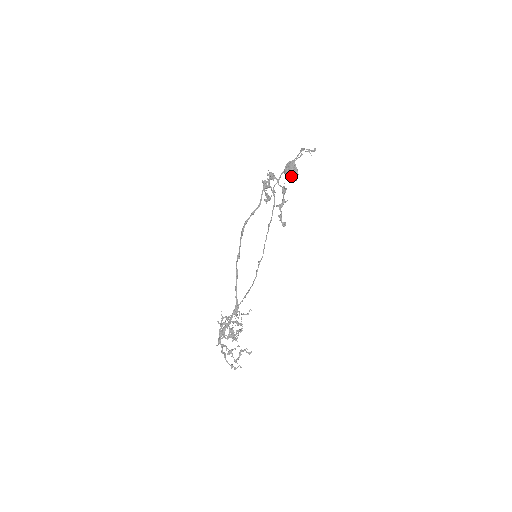
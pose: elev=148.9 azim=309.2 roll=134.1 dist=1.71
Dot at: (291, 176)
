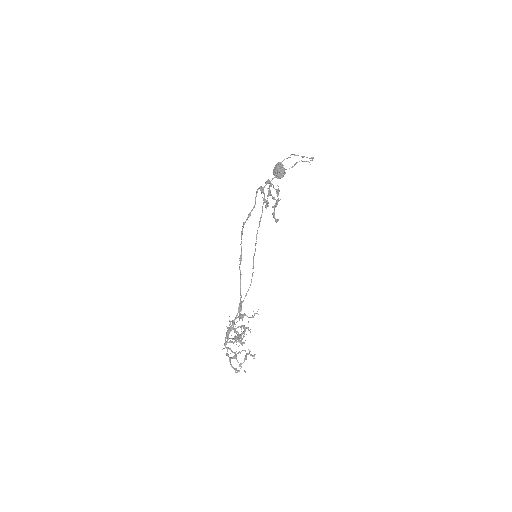
Dot at: (277, 173)
